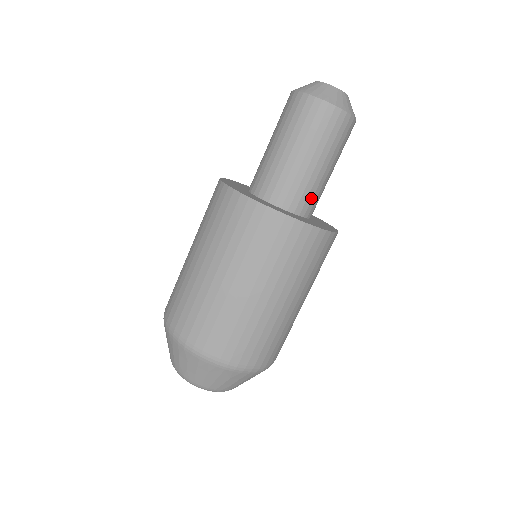
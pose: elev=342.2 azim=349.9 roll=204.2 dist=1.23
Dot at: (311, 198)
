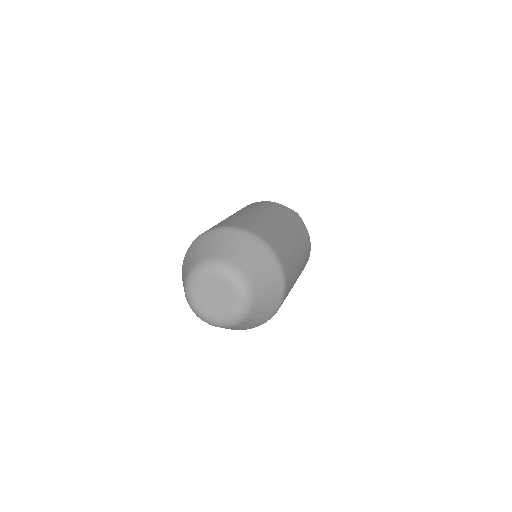
Dot at: occluded
